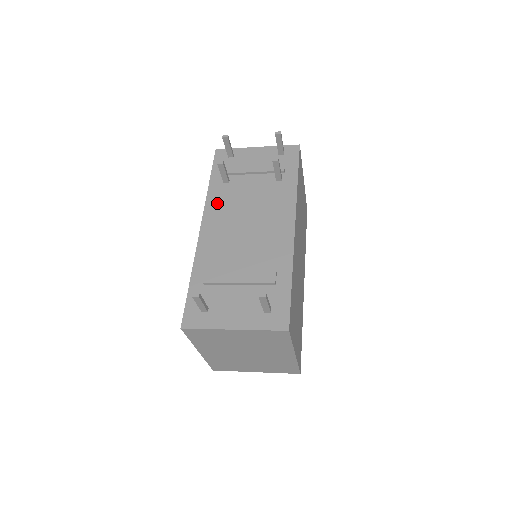
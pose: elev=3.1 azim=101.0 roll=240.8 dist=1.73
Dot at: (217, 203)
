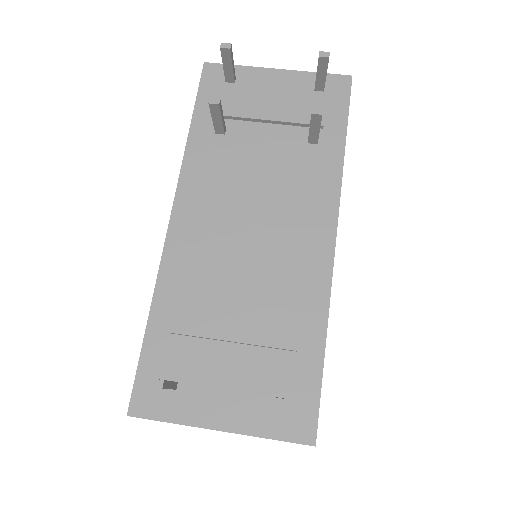
Dot at: (202, 172)
